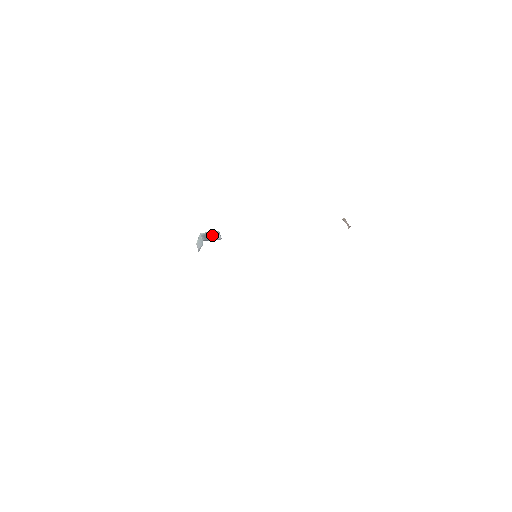
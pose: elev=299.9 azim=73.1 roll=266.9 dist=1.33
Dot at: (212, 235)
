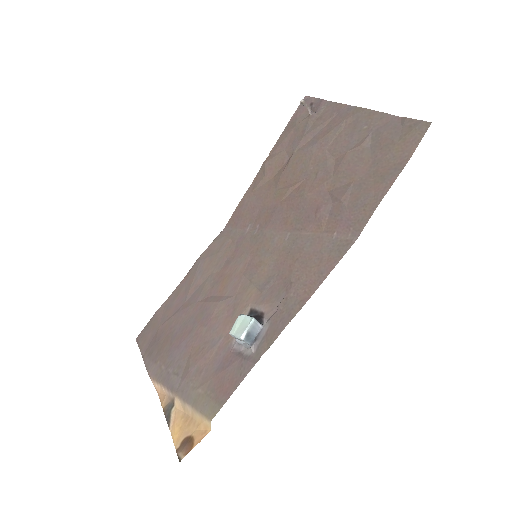
Dot at: (252, 330)
